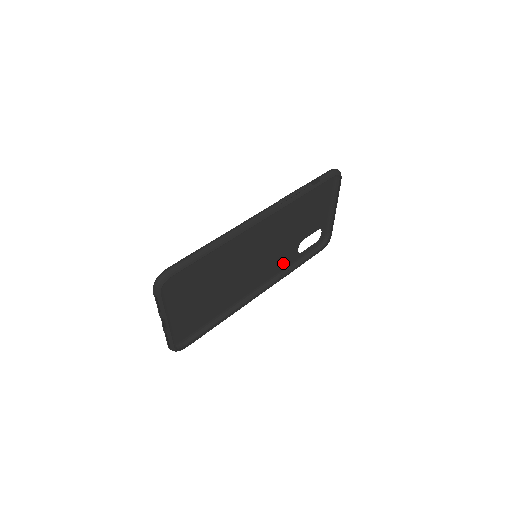
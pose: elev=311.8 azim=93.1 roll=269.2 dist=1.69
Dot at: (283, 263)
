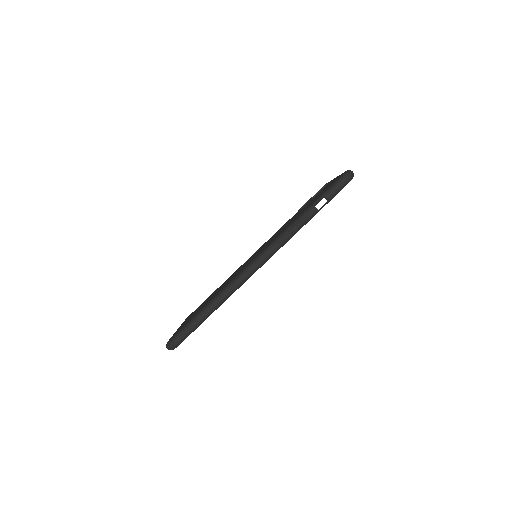
Dot at: (283, 225)
